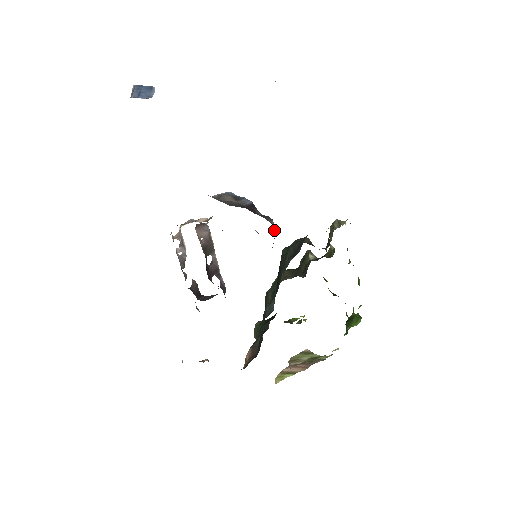
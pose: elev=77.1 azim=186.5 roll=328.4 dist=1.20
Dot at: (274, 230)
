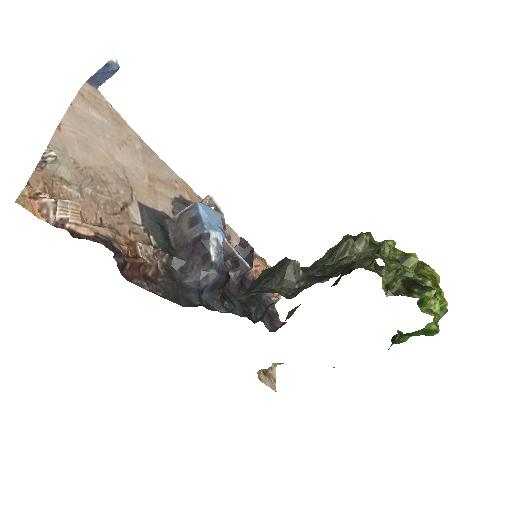
Dot at: (210, 280)
